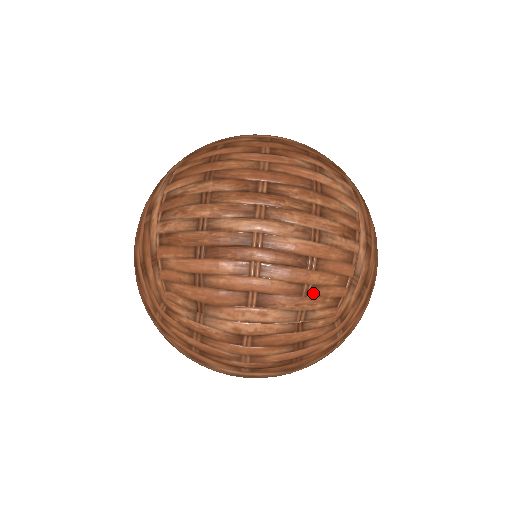
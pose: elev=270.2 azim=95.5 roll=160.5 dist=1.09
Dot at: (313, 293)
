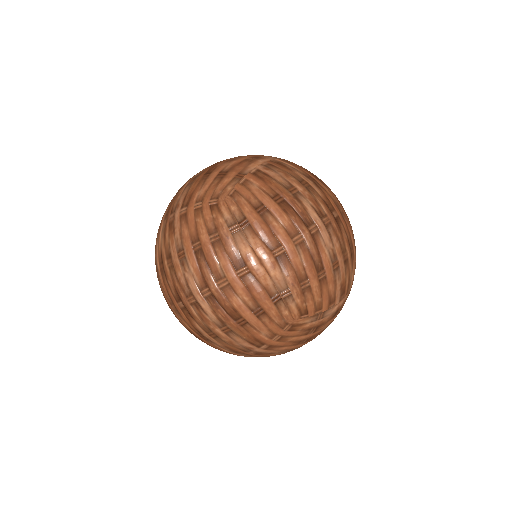
Dot at: (305, 290)
